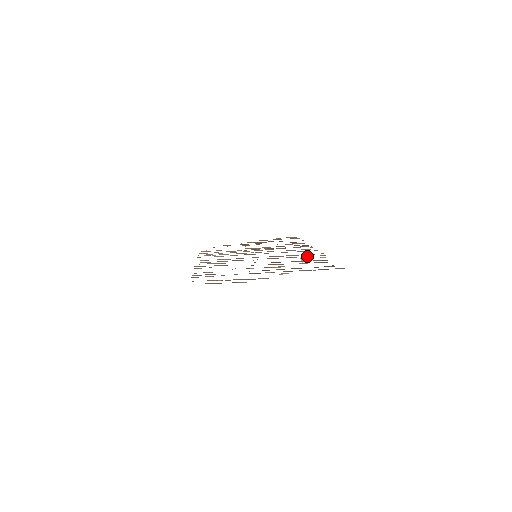
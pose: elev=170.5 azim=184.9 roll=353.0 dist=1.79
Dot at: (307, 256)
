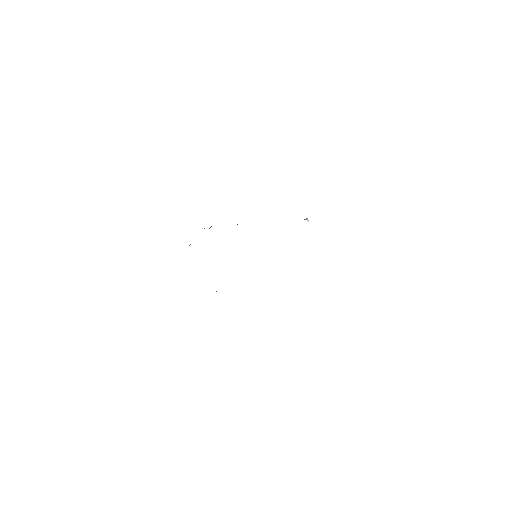
Dot at: occluded
